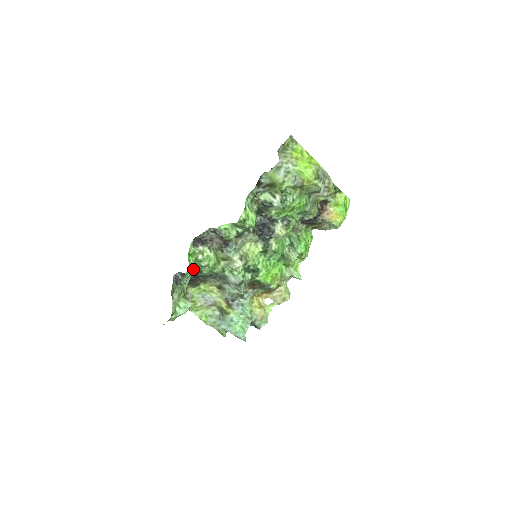
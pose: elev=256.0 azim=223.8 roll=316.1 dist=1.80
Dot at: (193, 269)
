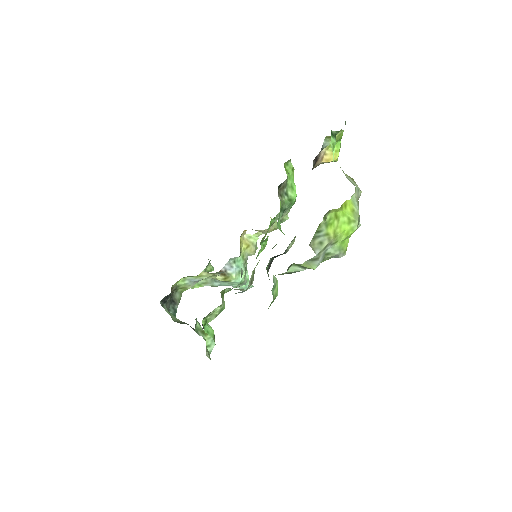
Dot at: (213, 330)
